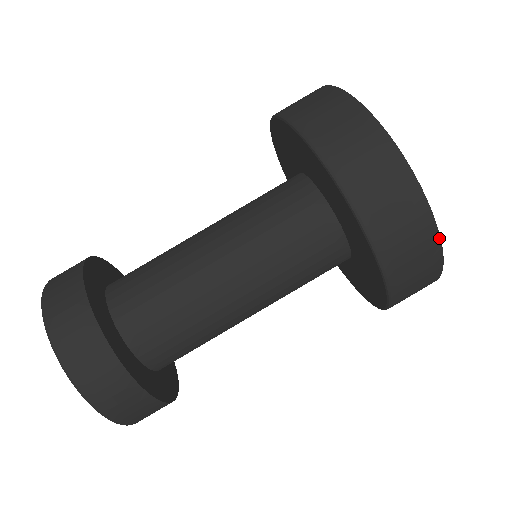
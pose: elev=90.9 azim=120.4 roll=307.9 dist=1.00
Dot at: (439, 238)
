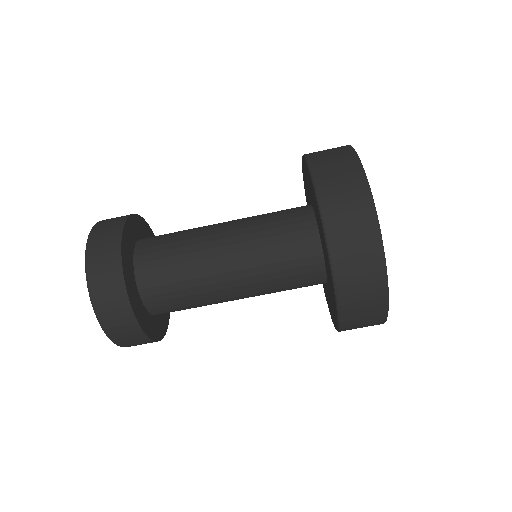
Dot at: (385, 265)
